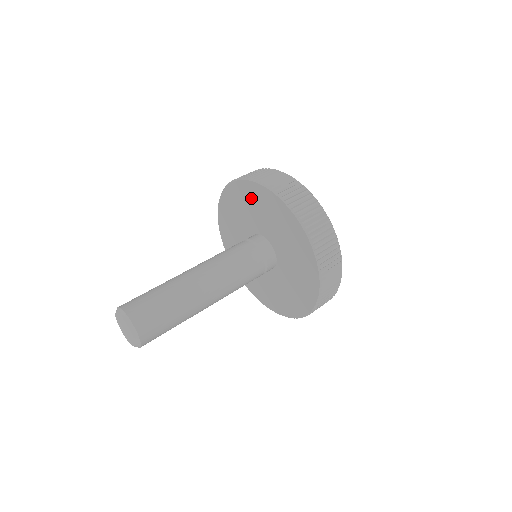
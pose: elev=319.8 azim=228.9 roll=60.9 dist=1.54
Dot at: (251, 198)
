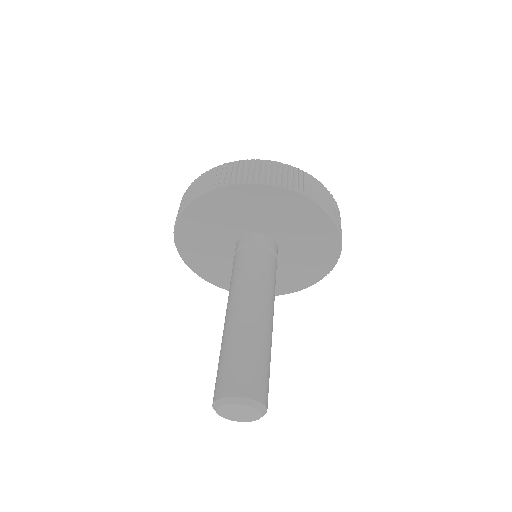
Dot at: (239, 201)
